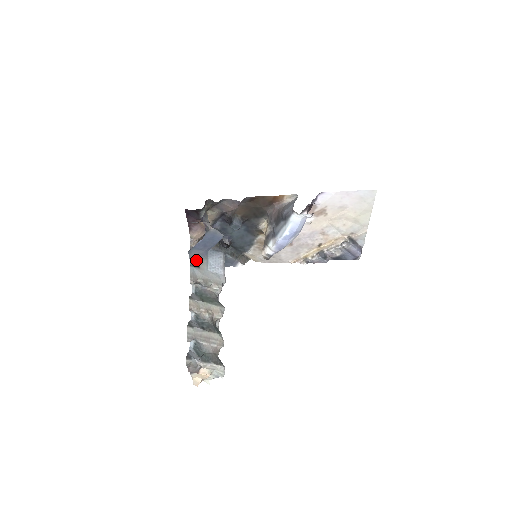
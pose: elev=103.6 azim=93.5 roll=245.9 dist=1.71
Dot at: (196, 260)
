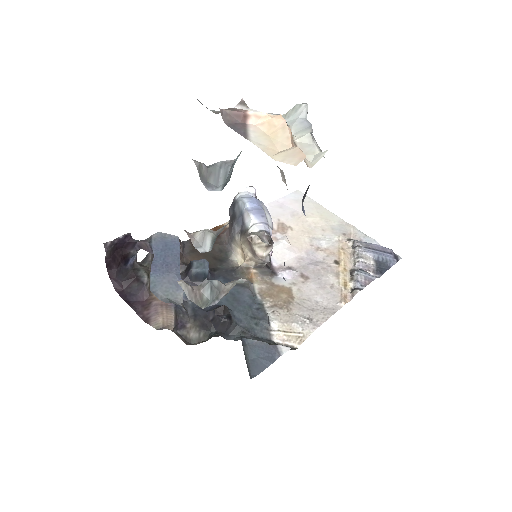
Dot at: (176, 302)
